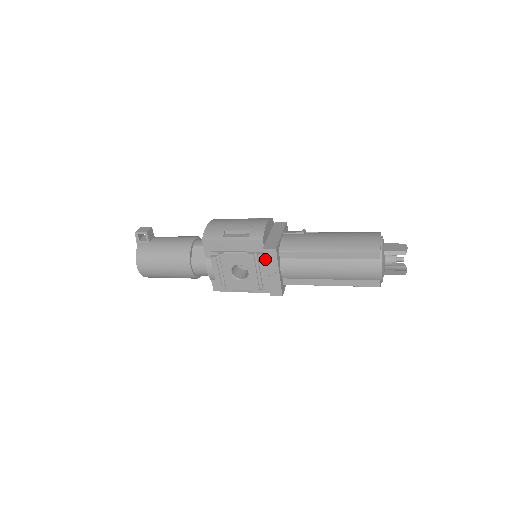
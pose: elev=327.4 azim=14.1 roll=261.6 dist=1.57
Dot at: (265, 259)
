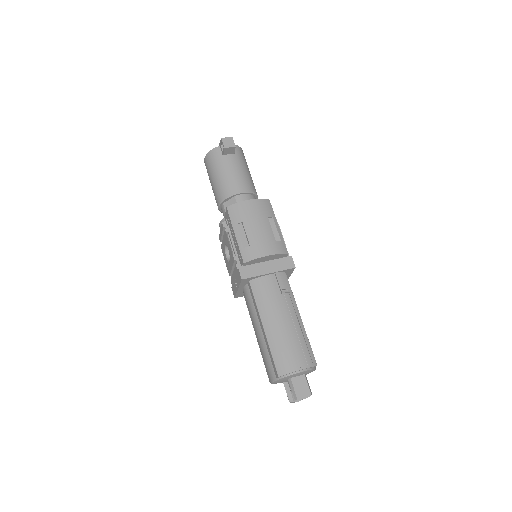
Dot at: (237, 272)
